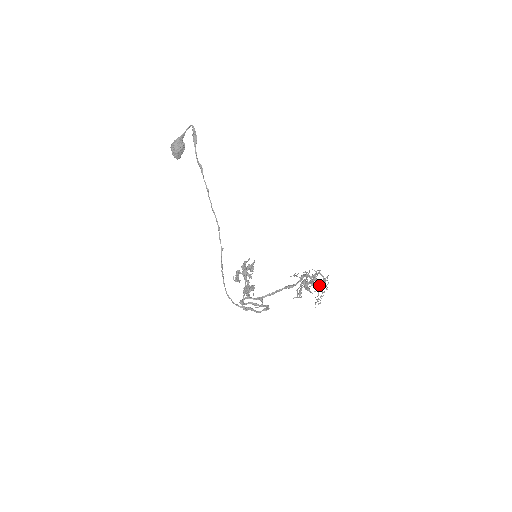
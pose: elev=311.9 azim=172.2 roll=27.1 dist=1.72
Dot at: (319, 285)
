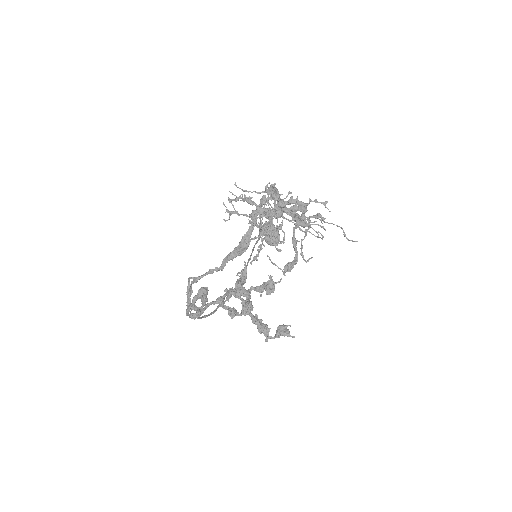
Dot at: (260, 201)
